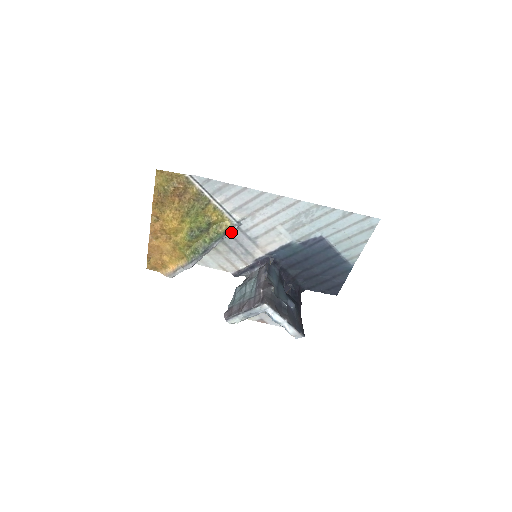
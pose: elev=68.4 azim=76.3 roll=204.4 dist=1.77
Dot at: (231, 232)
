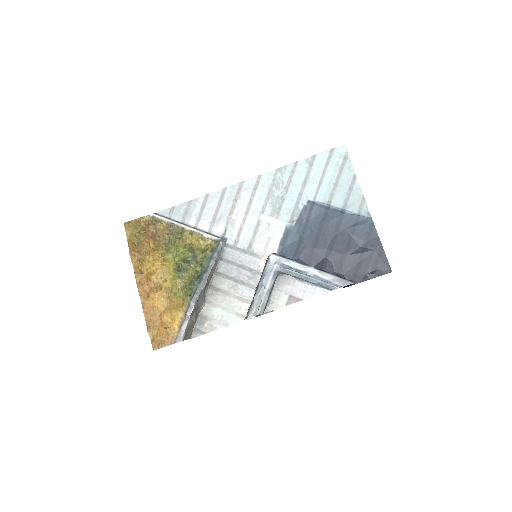
Dot at: (219, 249)
